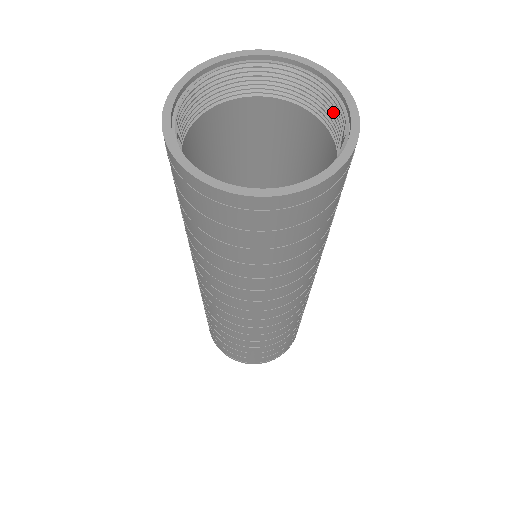
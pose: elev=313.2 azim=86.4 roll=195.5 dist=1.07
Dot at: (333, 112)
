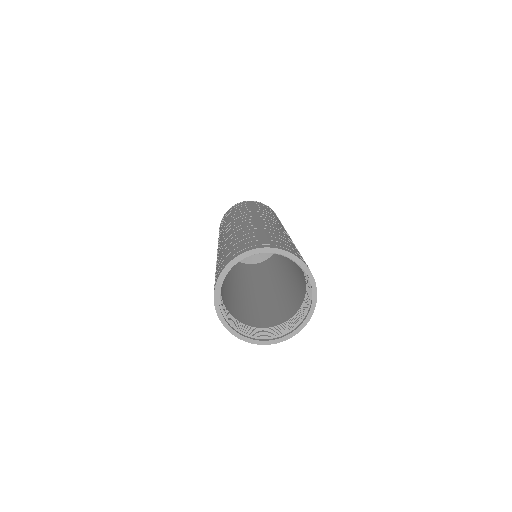
Dot at: occluded
